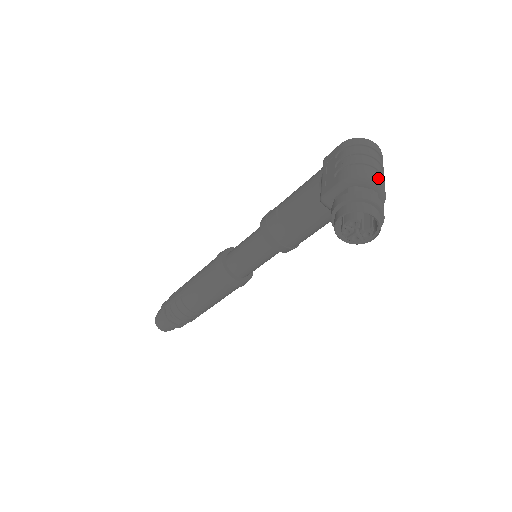
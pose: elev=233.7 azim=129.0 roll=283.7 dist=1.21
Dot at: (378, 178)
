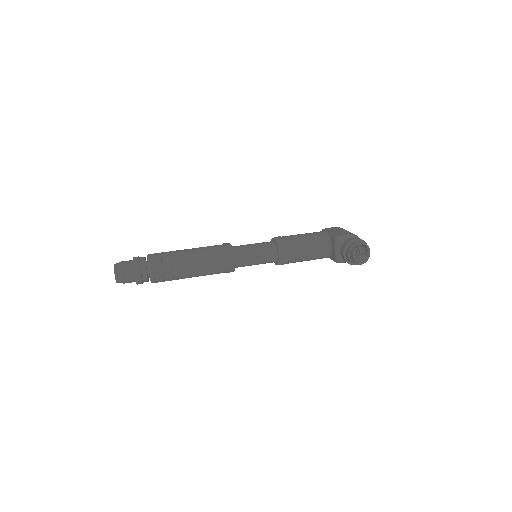
Dot at: occluded
